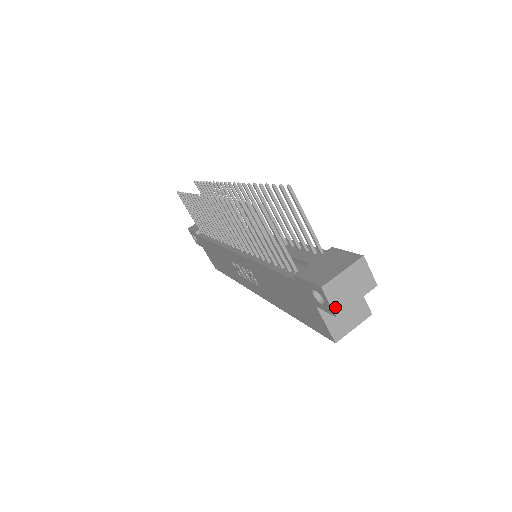
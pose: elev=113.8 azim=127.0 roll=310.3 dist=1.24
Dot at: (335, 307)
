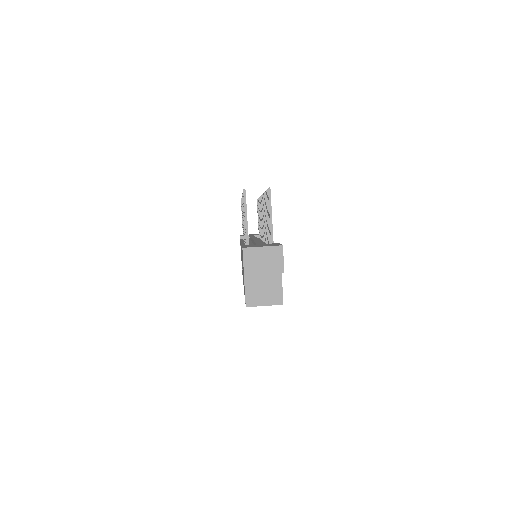
Dot at: (246, 267)
